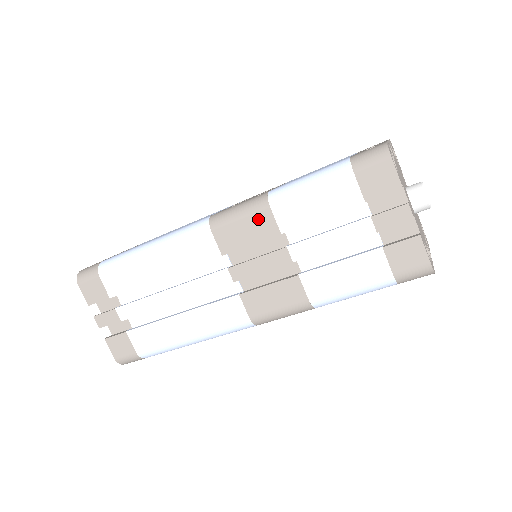
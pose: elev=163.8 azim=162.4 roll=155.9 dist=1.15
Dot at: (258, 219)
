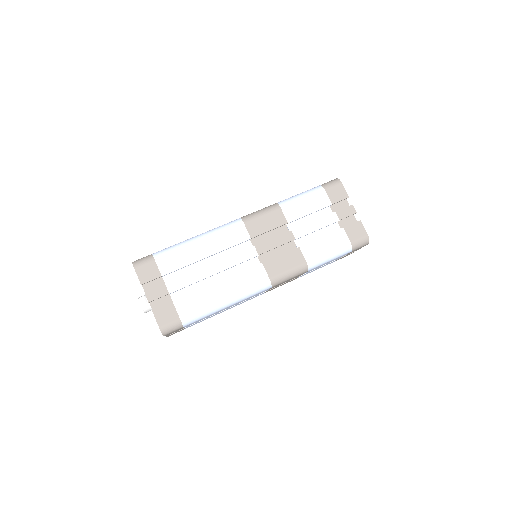
Dot at: (274, 215)
